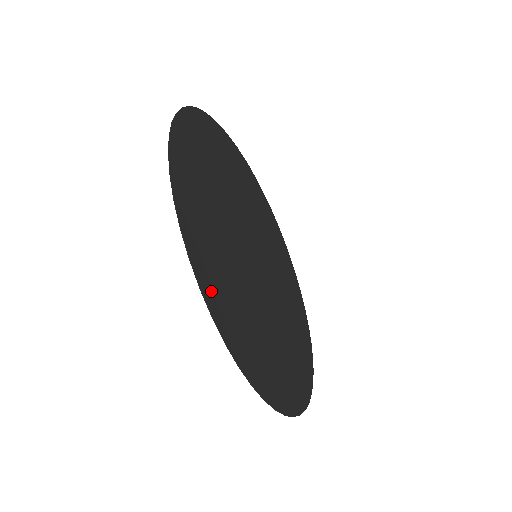
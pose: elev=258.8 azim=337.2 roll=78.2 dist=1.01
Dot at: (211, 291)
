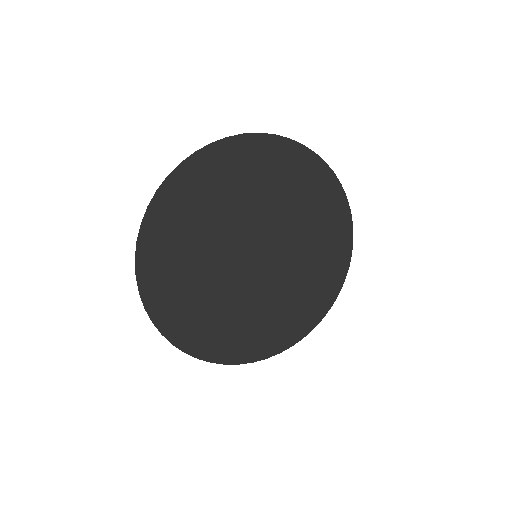
Dot at: (176, 188)
